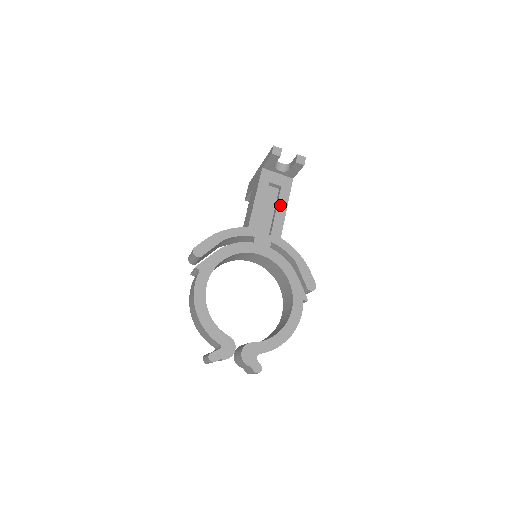
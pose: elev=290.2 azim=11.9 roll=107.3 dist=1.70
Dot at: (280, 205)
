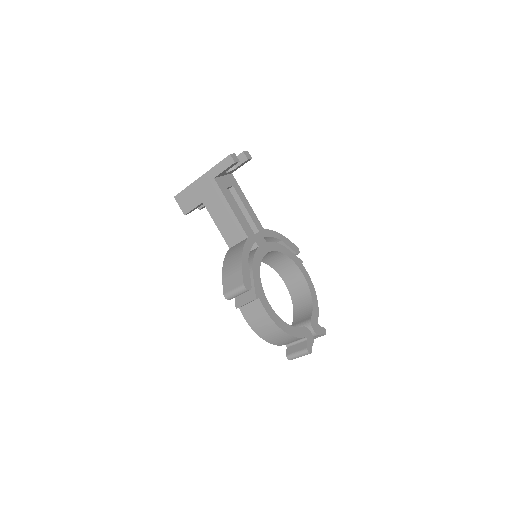
Dot at: (244, 203)
